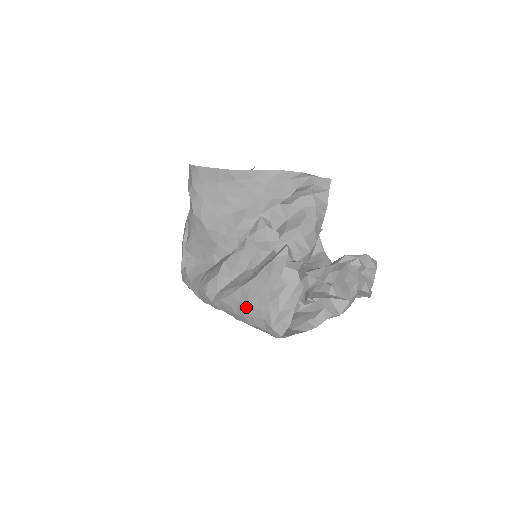
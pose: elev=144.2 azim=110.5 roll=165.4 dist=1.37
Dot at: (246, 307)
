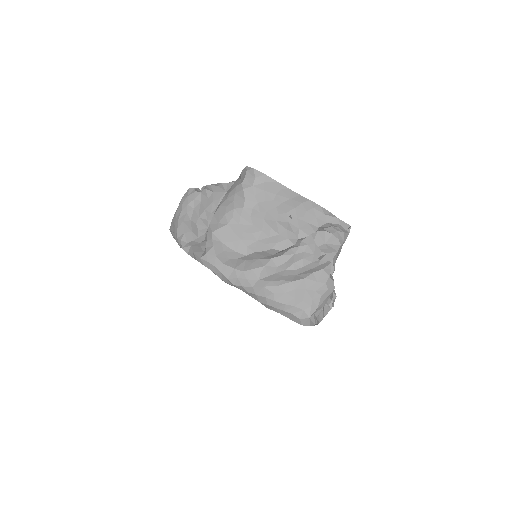
Dot at: (292, 298)
